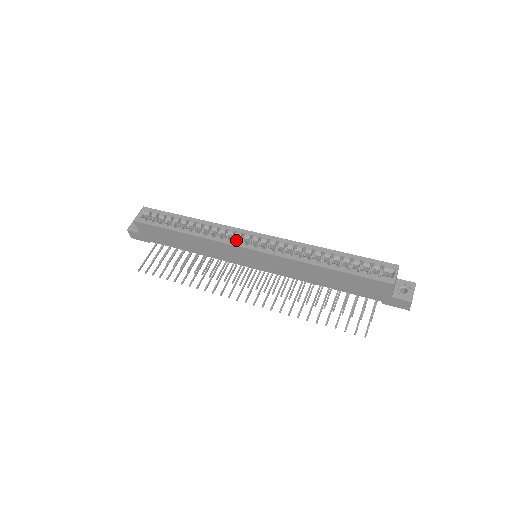
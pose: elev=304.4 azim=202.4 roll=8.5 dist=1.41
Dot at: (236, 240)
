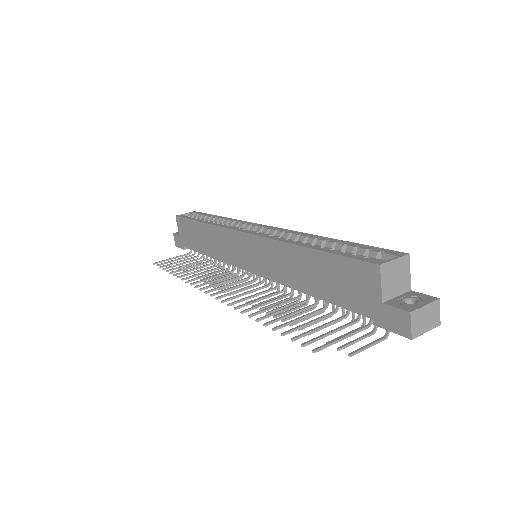
Dot at: occluded
